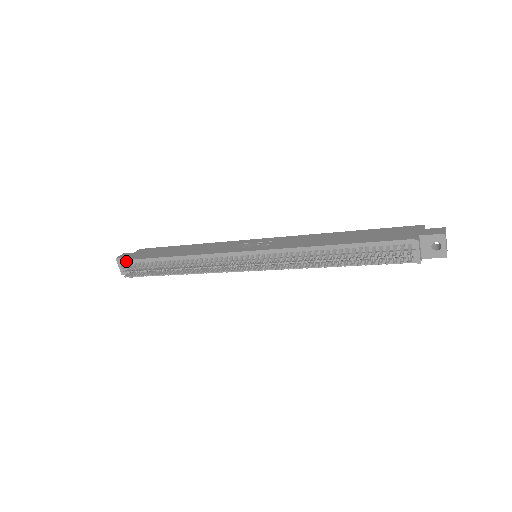
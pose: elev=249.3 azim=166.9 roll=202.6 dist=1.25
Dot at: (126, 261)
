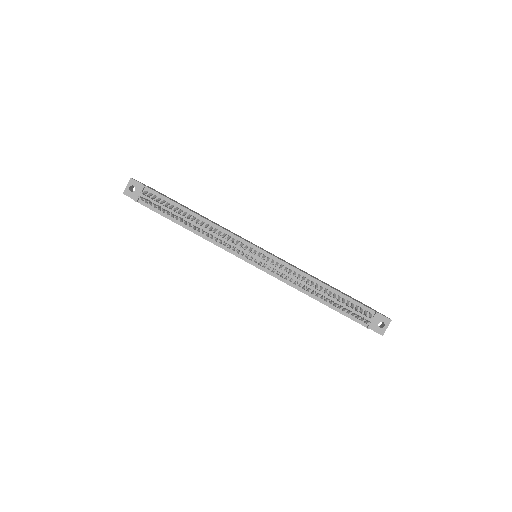
Dot at: (145, 186)
